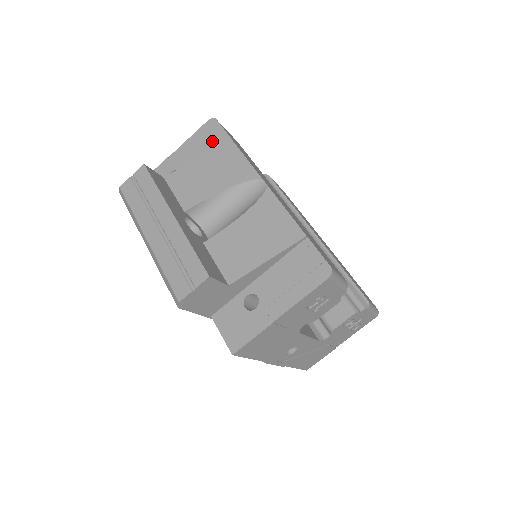
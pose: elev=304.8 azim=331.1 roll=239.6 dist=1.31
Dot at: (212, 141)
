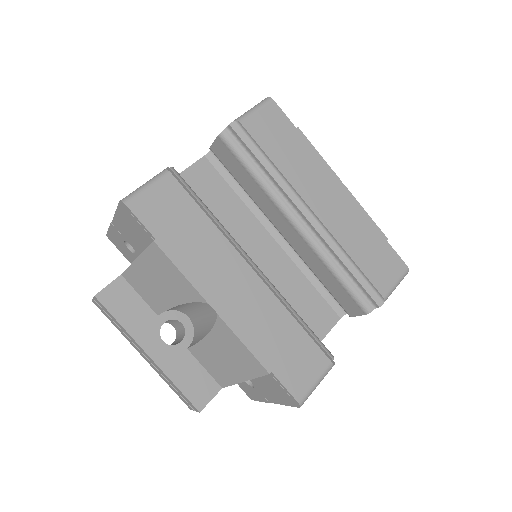
Dot at: (139, 231)
